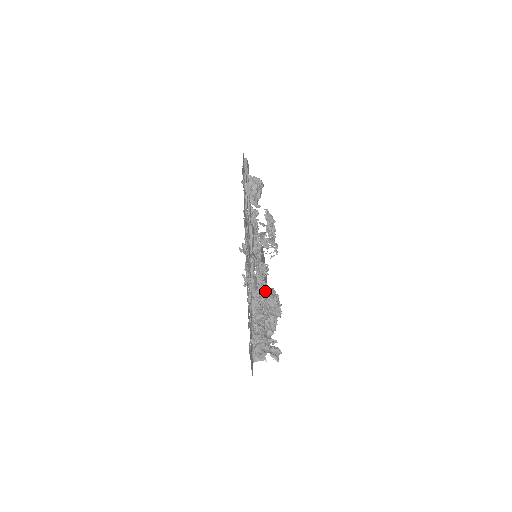
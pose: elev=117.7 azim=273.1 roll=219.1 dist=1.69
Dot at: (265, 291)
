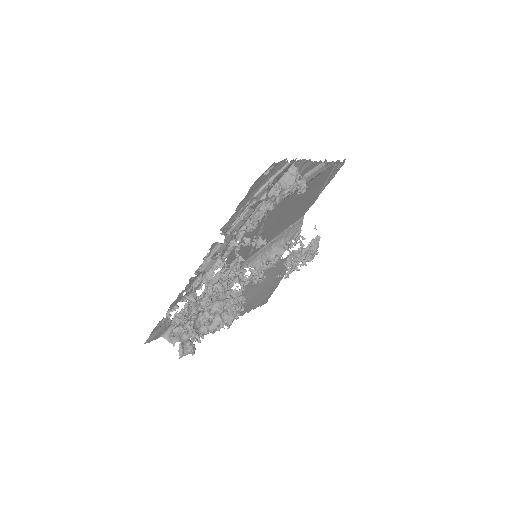
Dot at: (226, 287)
